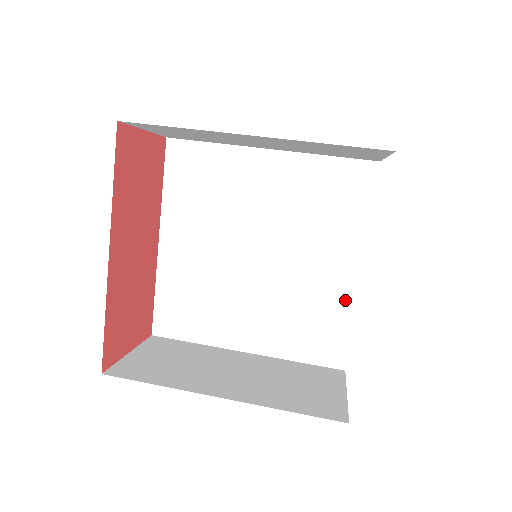
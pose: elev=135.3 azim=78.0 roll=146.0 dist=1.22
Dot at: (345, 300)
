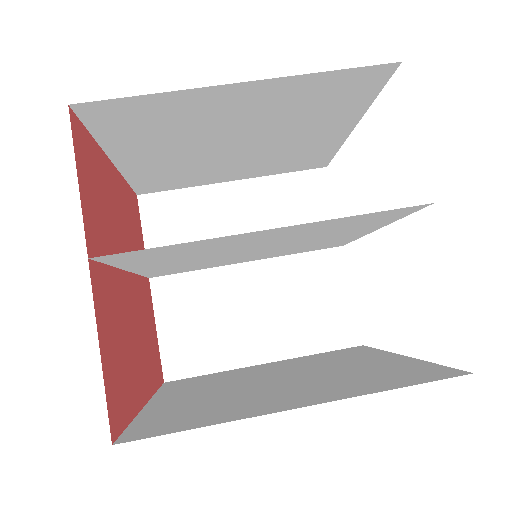
Dot at: (352, 238)
